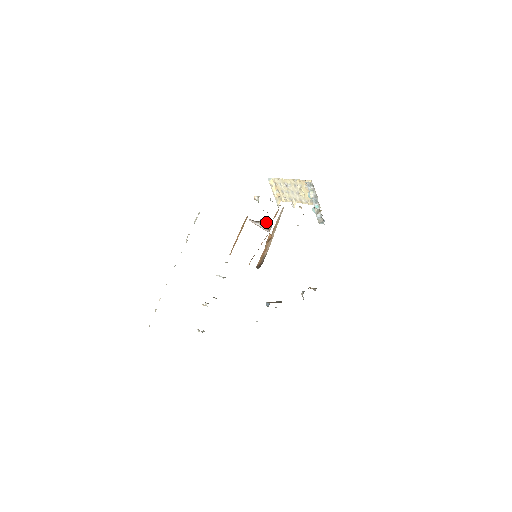
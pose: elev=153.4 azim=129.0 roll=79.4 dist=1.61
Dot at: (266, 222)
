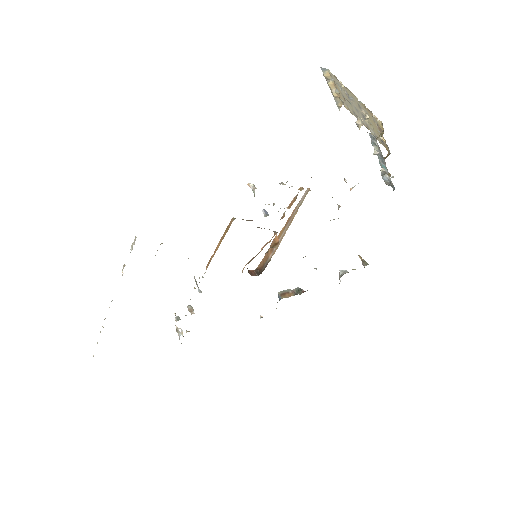
Dot at: occluded
